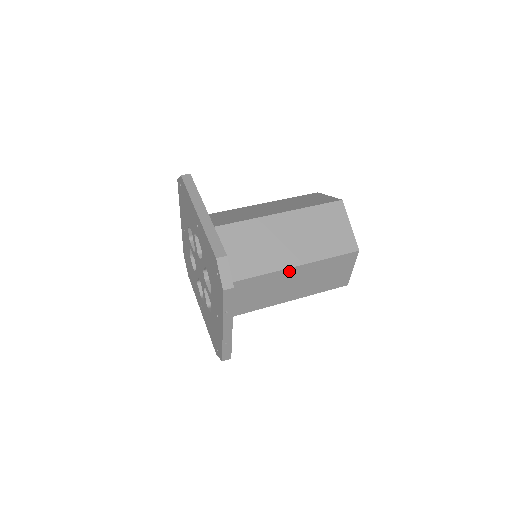
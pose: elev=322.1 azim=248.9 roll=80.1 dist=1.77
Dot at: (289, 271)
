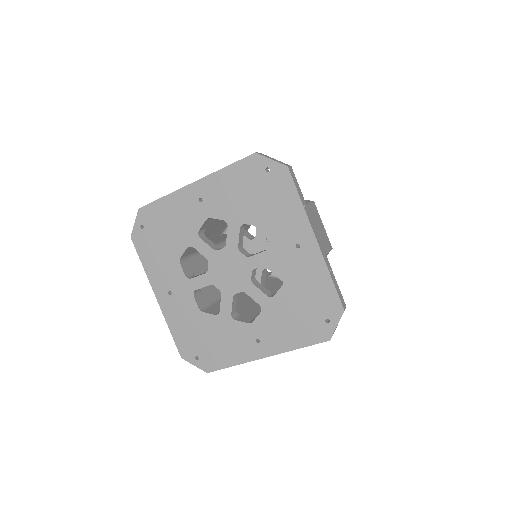
Dot at: occluded
